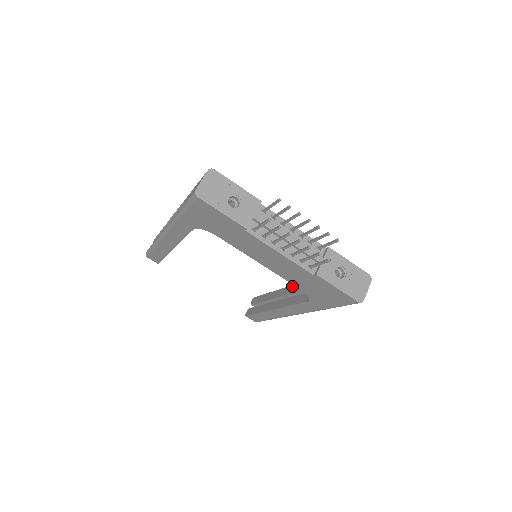
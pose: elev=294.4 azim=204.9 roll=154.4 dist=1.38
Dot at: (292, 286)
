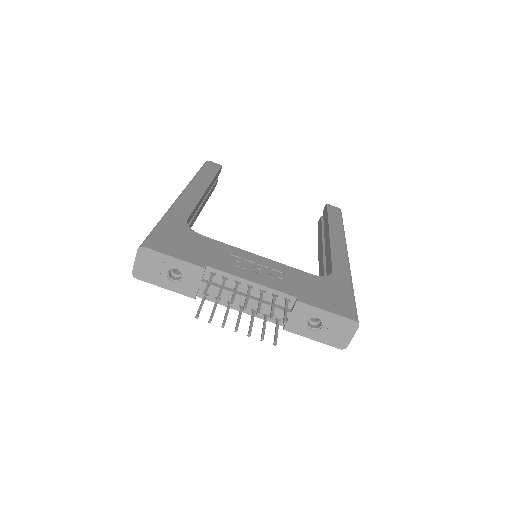
Dot at: (329, 245)
